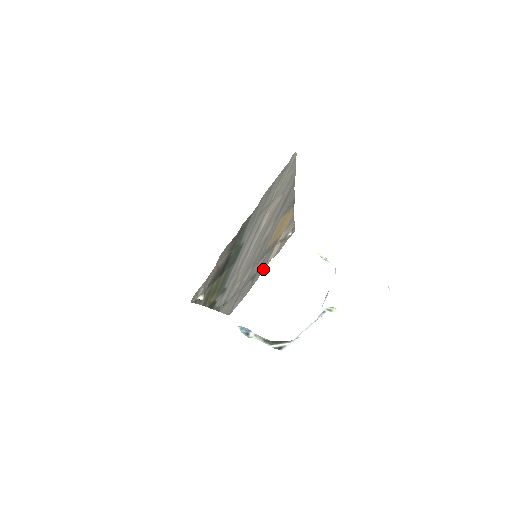
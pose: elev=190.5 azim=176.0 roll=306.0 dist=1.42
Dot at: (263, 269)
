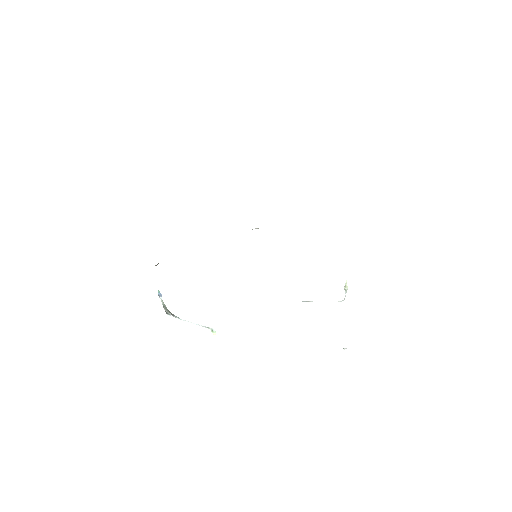
Dot at: occluded
